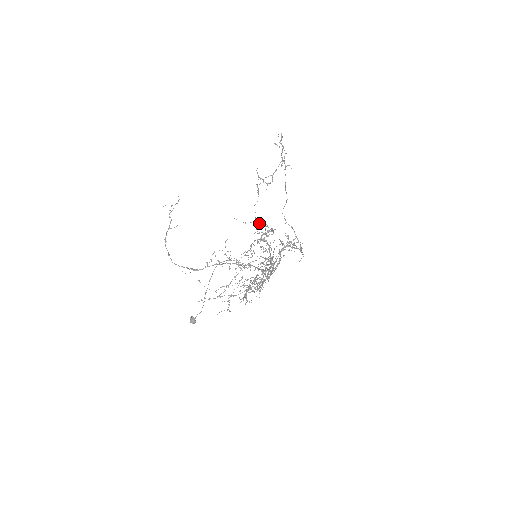
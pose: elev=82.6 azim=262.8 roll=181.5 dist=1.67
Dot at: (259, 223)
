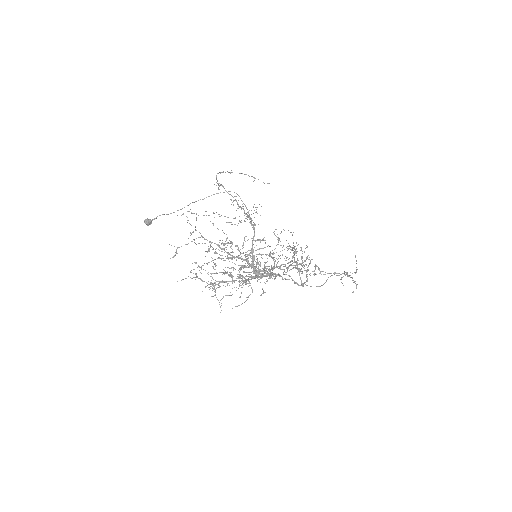
Dot at: (286, 257)
